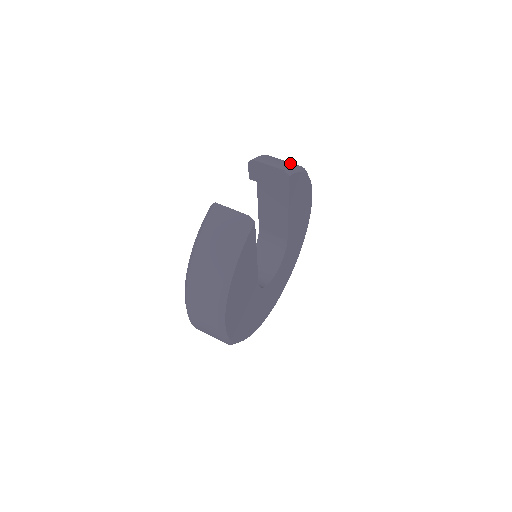
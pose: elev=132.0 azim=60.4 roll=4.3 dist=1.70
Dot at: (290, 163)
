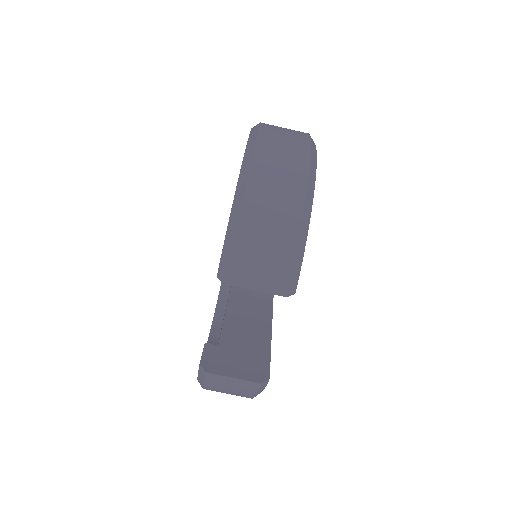
Dot at: (285, 244)
